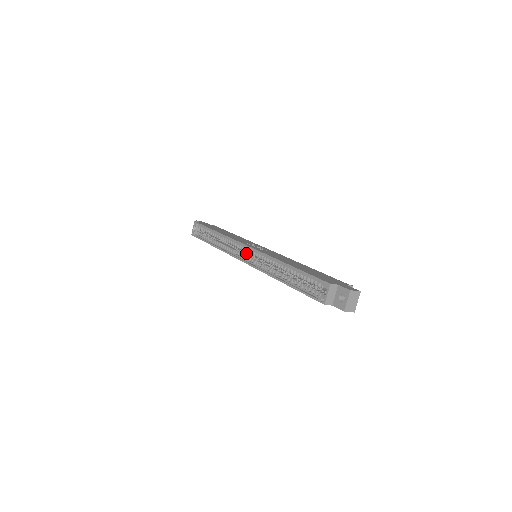
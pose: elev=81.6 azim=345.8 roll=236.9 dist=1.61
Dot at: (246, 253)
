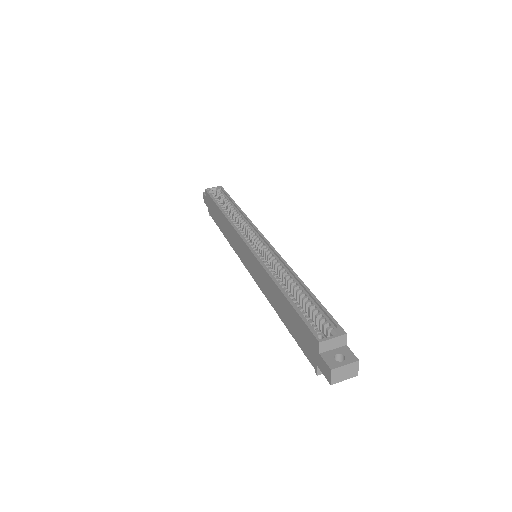
Dot at: occluded
